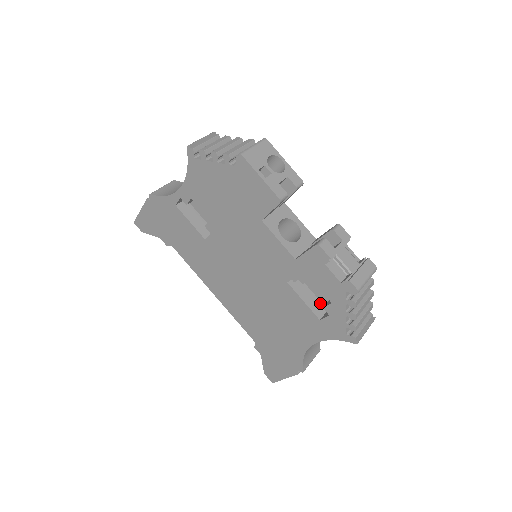
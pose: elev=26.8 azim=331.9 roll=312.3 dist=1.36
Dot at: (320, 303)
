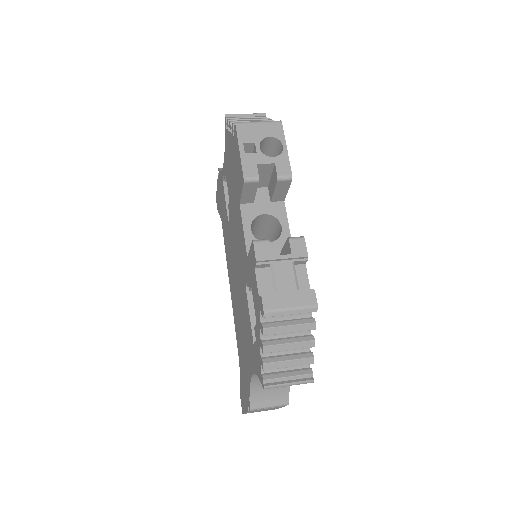
Dot at: occluded
